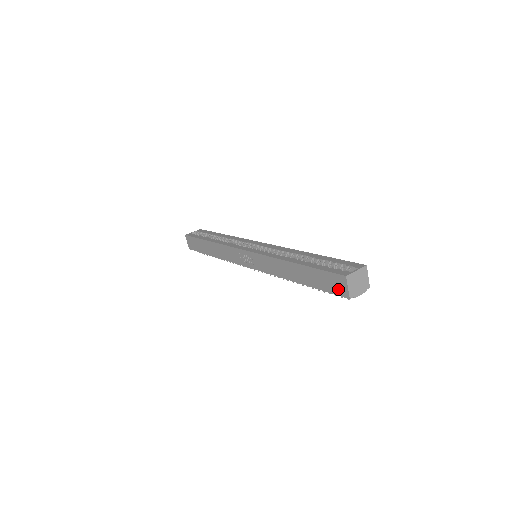
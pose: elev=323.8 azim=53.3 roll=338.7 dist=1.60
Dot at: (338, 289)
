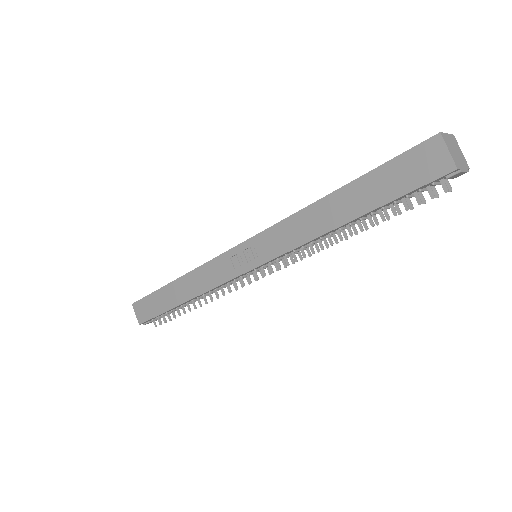
Dot at: (429, 169)
